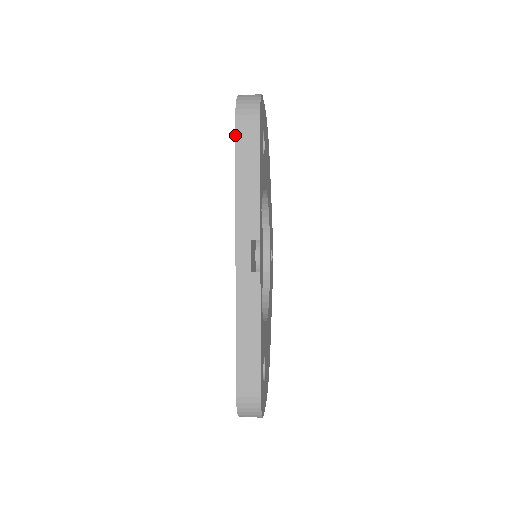
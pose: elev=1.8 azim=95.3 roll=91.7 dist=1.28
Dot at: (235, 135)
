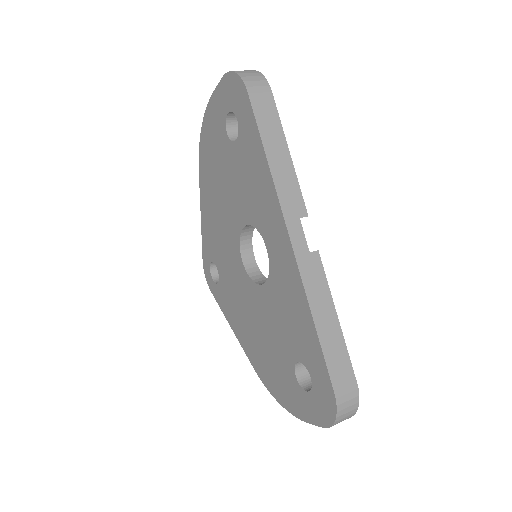
Dot at: (252, 108)
